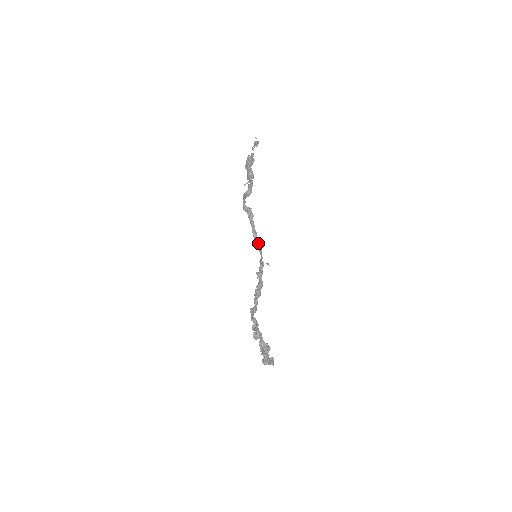
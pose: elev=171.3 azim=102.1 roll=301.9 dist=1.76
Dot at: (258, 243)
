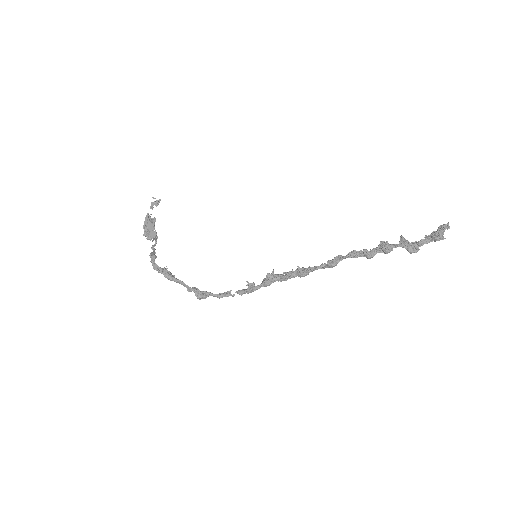
Dot at: occluded
